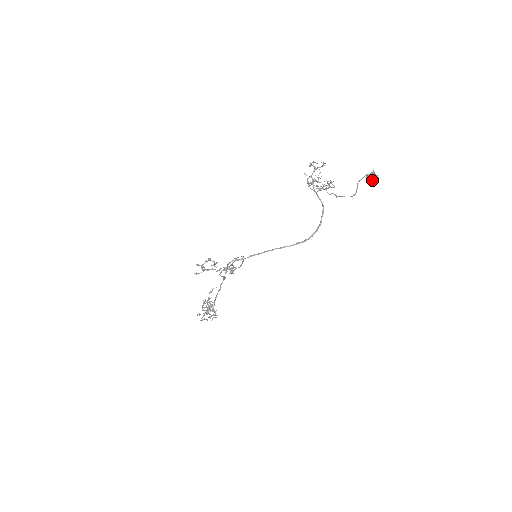
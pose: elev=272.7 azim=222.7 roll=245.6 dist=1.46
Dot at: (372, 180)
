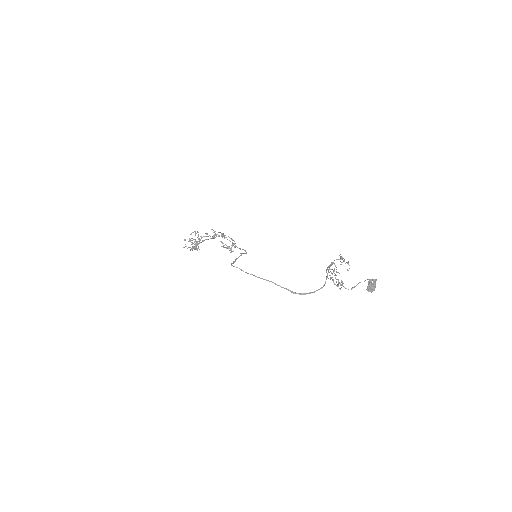
Dot at: (369, 289)
